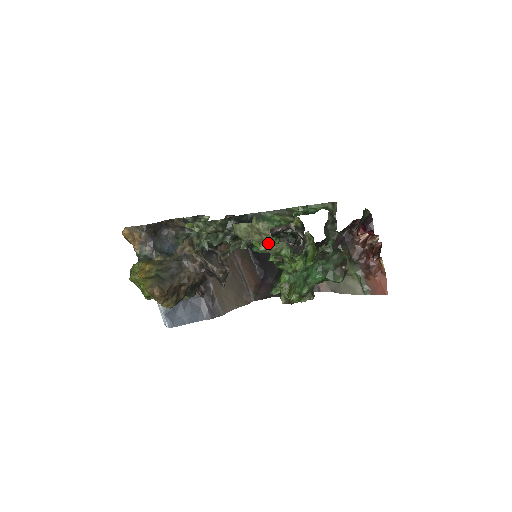
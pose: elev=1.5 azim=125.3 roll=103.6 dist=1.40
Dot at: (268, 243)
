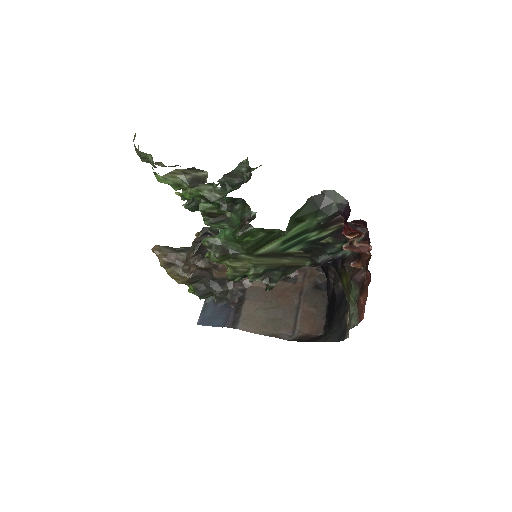
Dot at: (140, 154)
